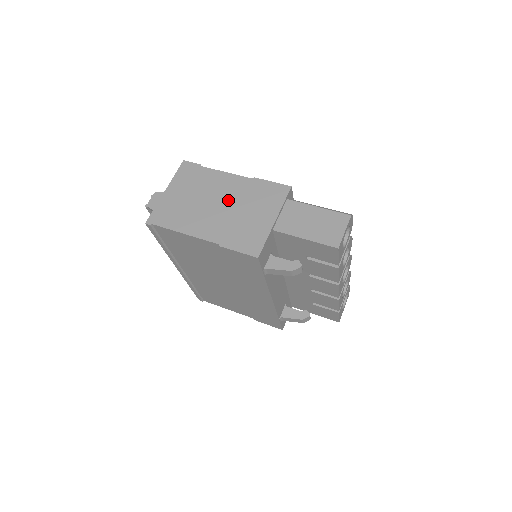
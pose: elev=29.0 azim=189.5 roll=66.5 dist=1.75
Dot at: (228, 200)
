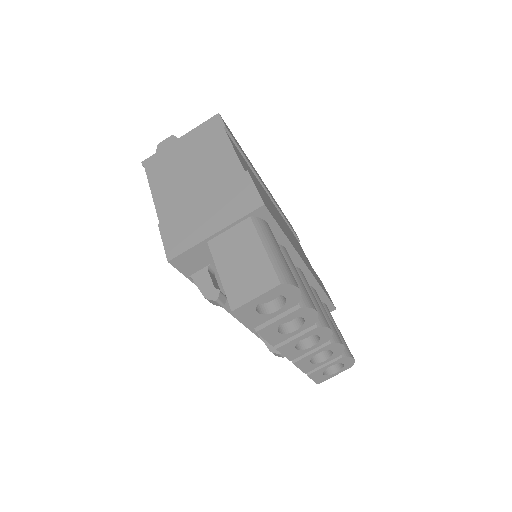
Dot at: (206, 181)
